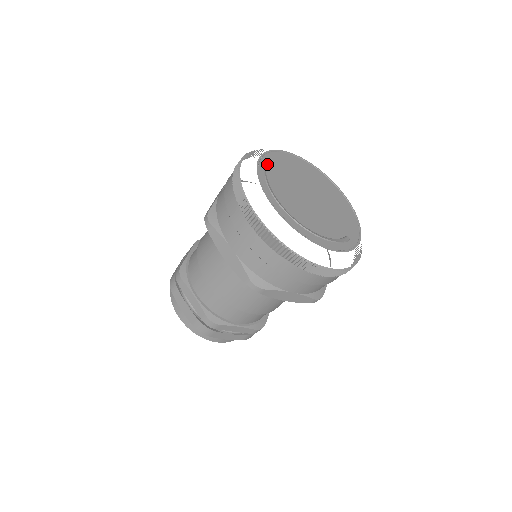
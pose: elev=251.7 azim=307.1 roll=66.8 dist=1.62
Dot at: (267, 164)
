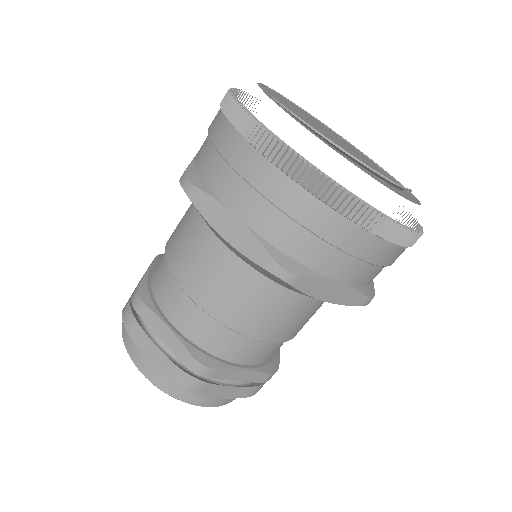
Dot at: (270, 93)
